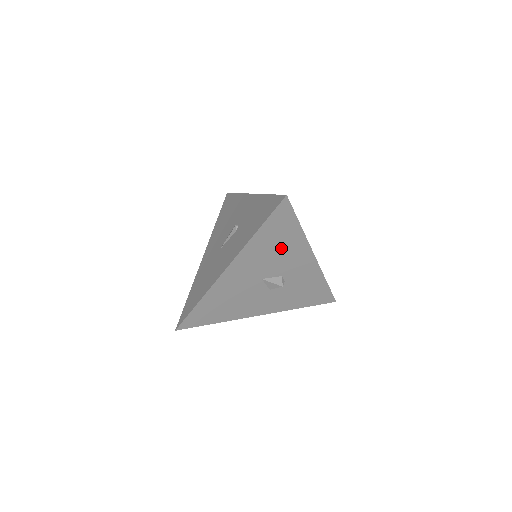
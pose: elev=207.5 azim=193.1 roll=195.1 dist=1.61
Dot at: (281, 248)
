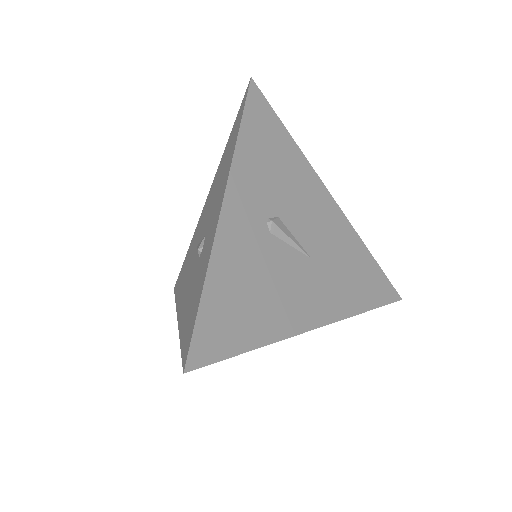
Dot at: occluded
